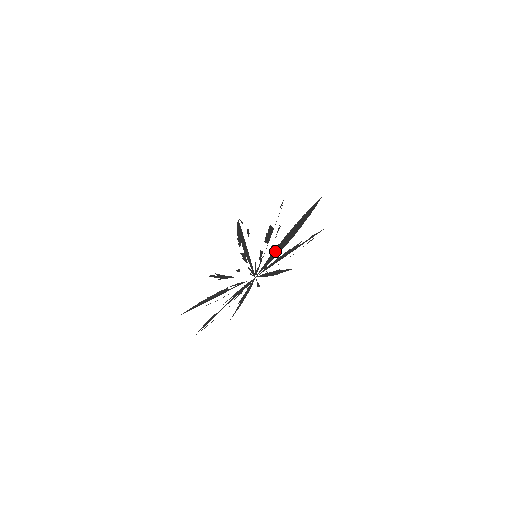
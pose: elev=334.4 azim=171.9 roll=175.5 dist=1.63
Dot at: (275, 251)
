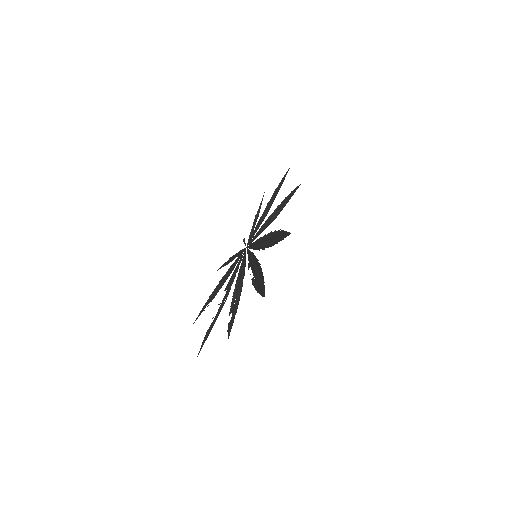
Dot at: (264, 227)
